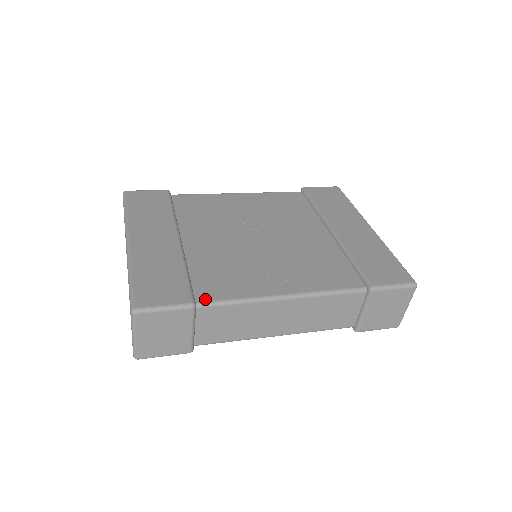
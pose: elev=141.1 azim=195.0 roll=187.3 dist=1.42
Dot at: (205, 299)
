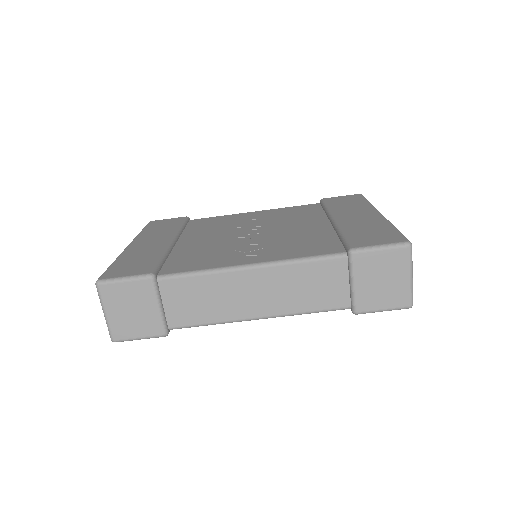
Dot at: (168, 272)
